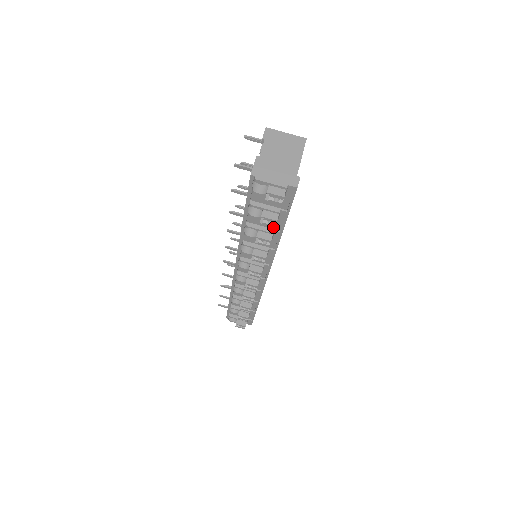
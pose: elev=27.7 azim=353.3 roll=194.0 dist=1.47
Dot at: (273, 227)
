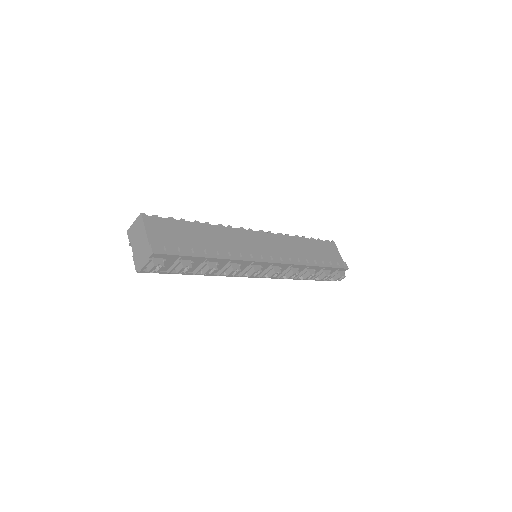
Dot at: occluded
